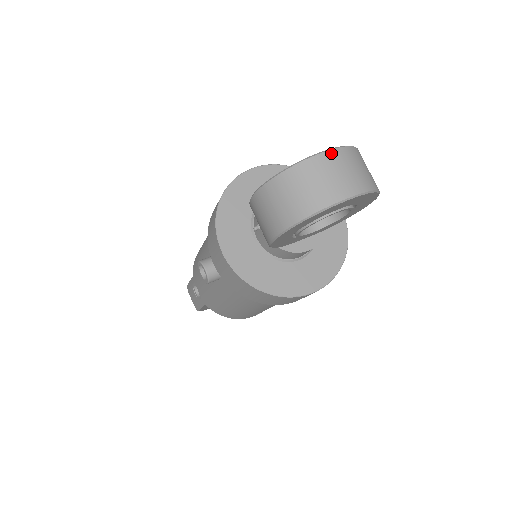
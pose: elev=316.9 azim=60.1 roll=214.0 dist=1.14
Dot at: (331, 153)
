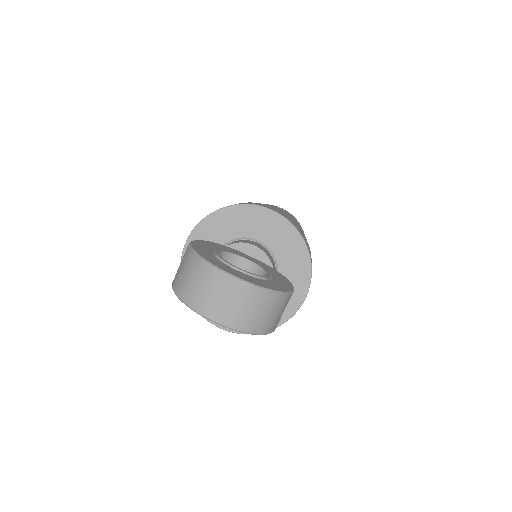
Dot at: (232, 280)
